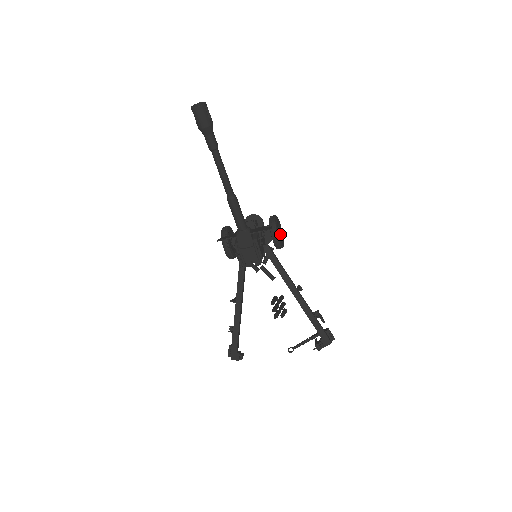
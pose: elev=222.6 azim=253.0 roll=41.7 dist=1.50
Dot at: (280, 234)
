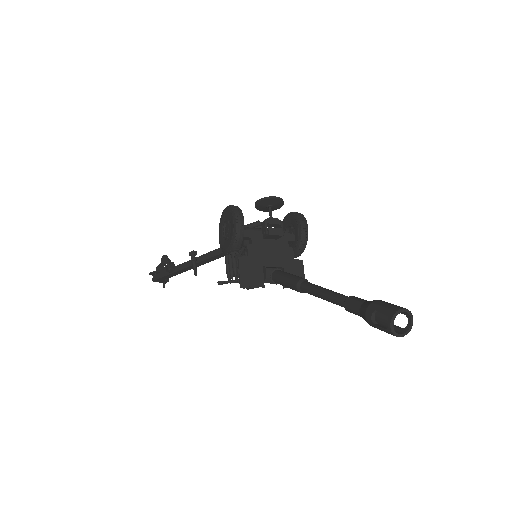
Dot at: occluded
